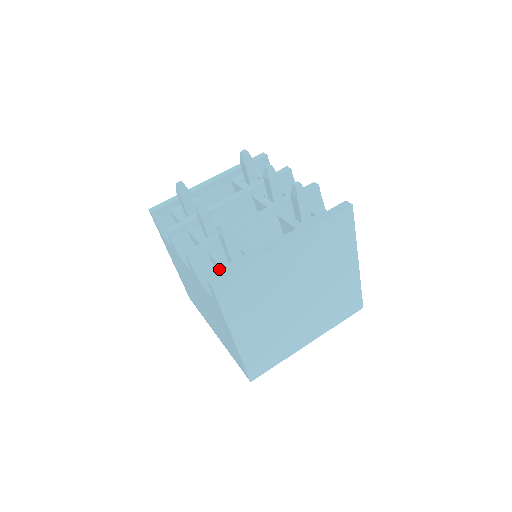
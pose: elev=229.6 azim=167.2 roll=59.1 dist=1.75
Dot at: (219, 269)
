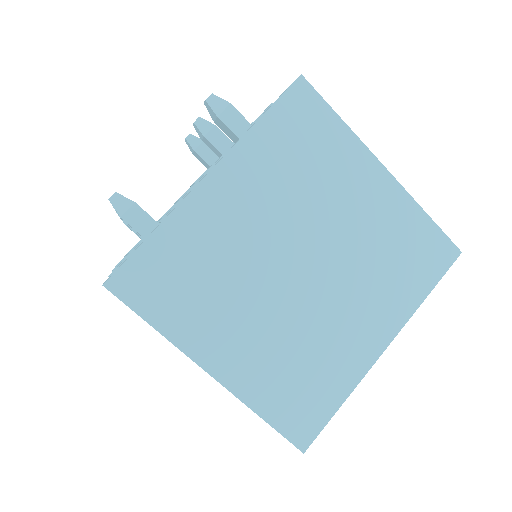
Dot at: occluded
